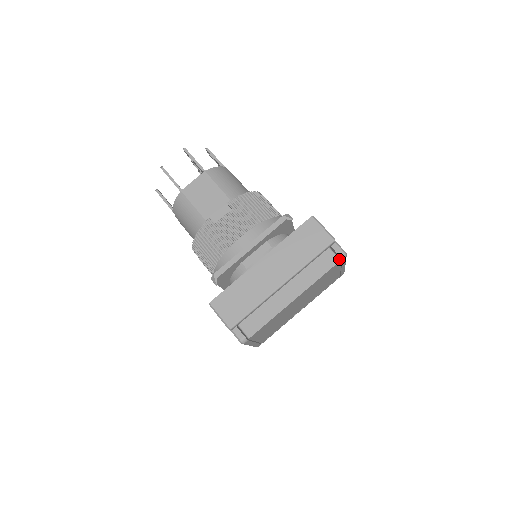
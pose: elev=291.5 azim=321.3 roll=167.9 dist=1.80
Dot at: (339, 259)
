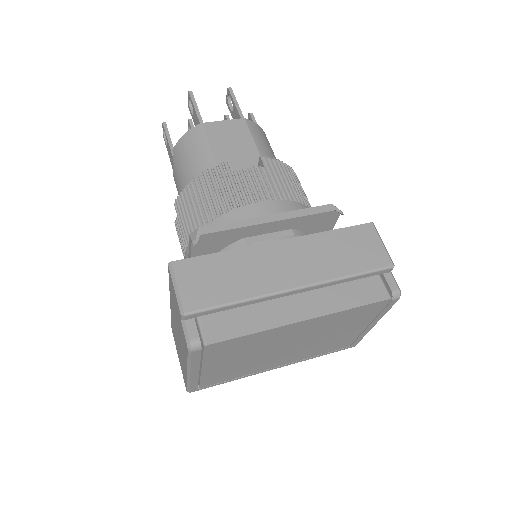
Dot at: (390, 296)
